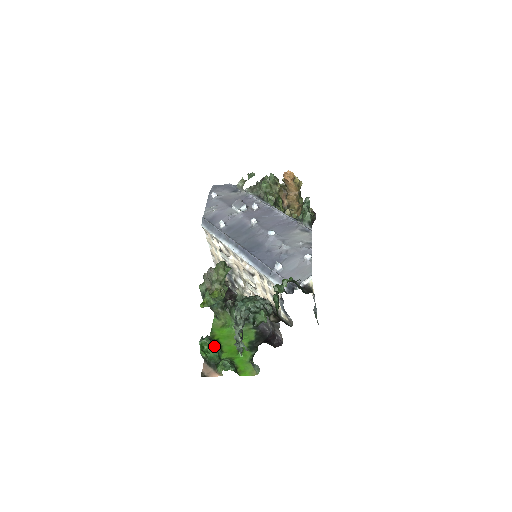
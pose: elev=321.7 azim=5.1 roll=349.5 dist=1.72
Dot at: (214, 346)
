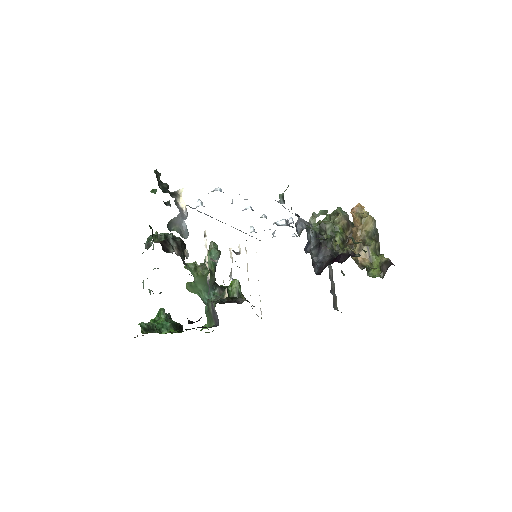
Dot at: (166, 320)
